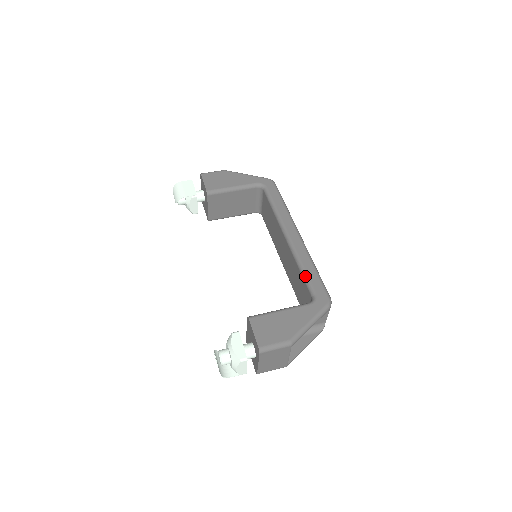
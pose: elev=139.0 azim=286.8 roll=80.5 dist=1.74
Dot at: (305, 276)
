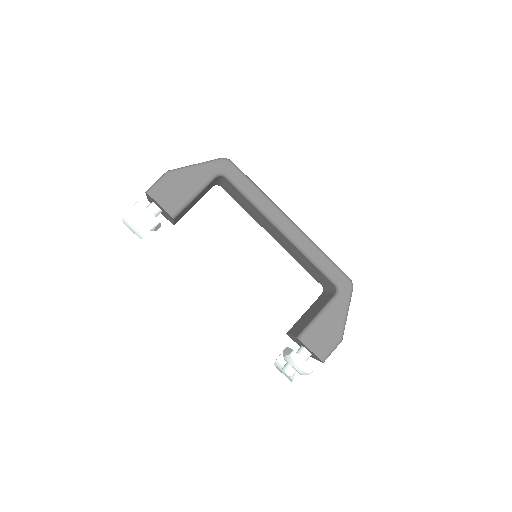
Dot at: (321, 269)
